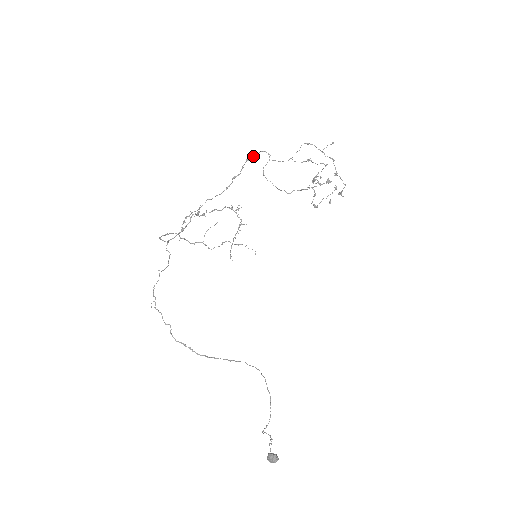
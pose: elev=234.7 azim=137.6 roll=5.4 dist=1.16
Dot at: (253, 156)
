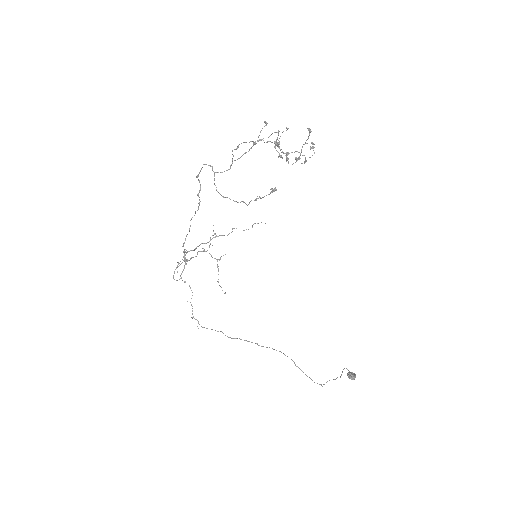
Dot at: (199, 172)
